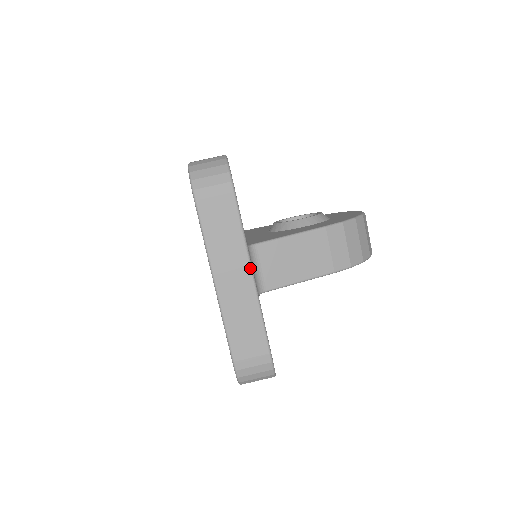
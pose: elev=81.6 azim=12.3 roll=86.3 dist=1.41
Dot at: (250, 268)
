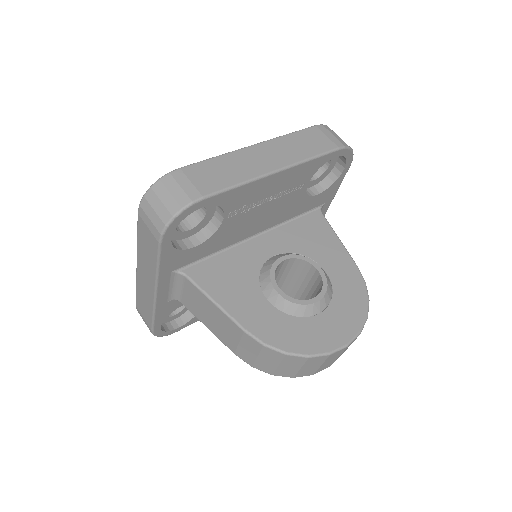
Dot at: (155, 288)
